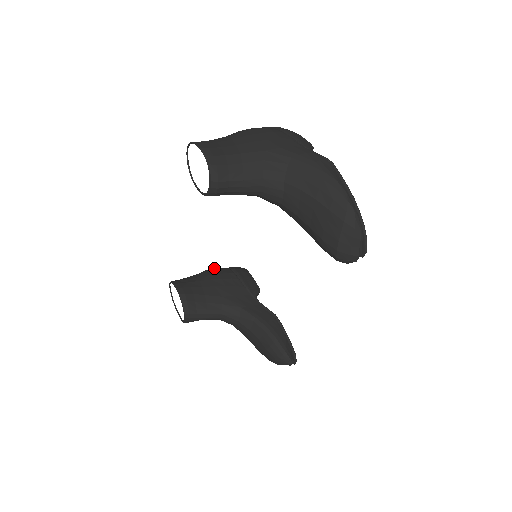
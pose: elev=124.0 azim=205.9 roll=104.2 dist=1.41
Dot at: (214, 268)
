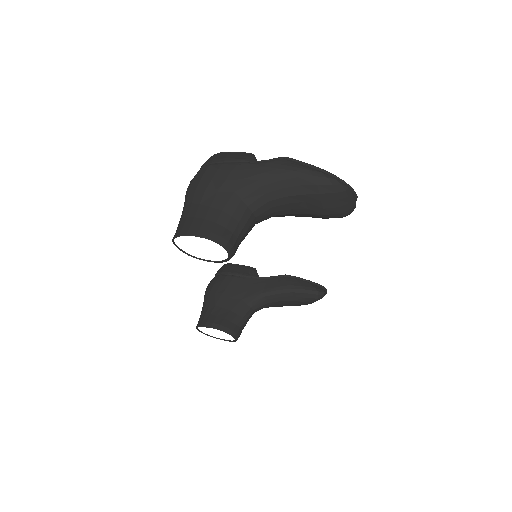
Dot at: (209, 286)
